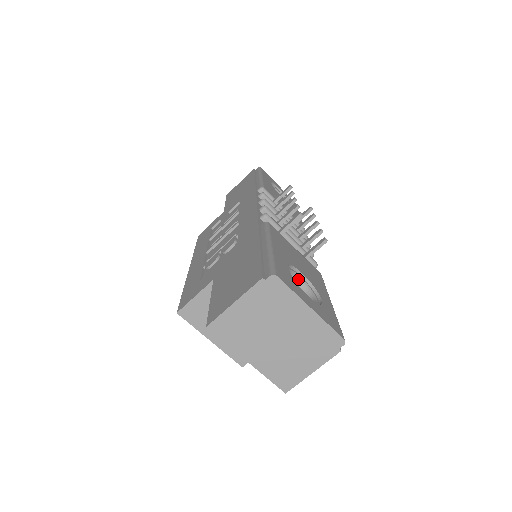
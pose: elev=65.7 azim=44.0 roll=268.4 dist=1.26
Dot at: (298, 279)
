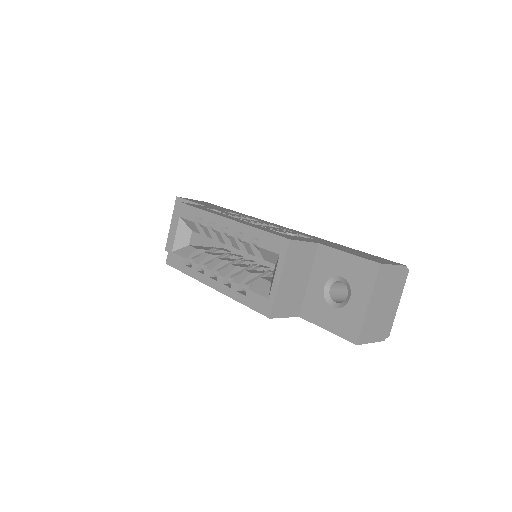
Dot at: occluded
